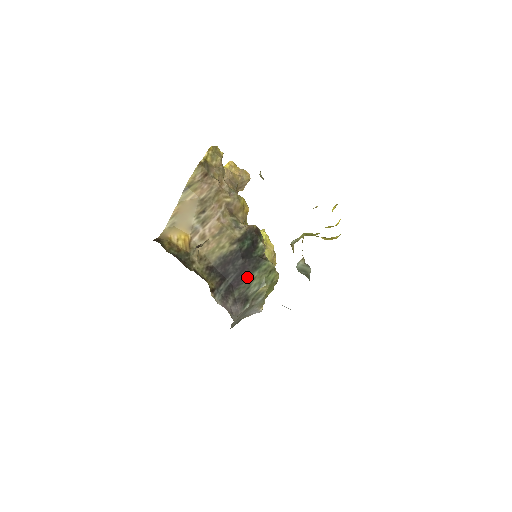
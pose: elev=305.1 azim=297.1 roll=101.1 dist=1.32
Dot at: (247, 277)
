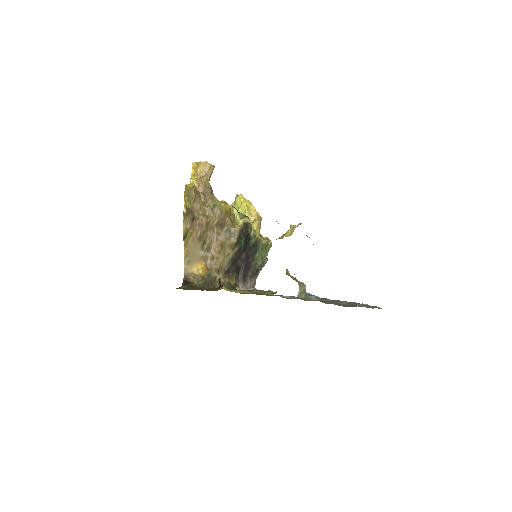
Dot at: (252, 260)
